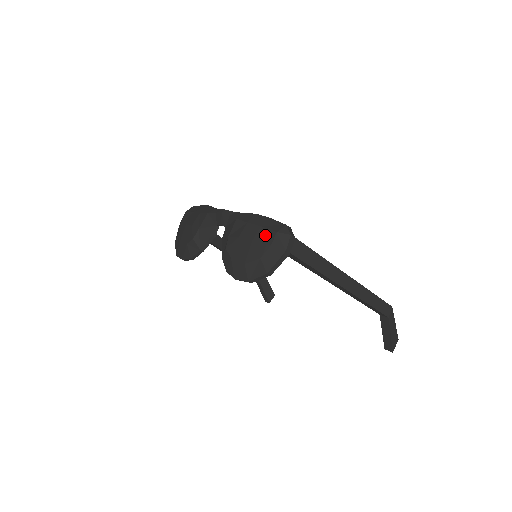
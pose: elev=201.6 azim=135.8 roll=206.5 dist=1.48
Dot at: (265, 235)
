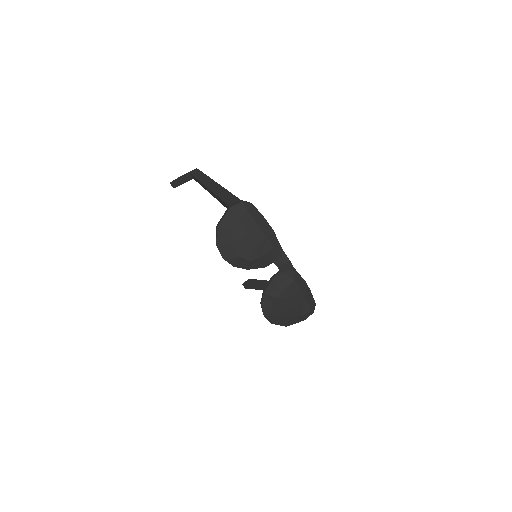
Dot at: (304, 307)
